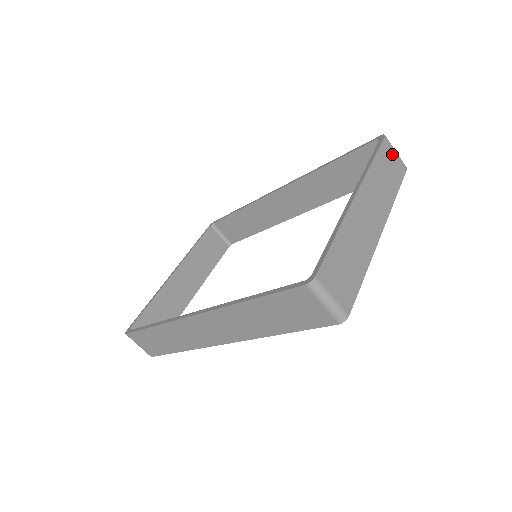
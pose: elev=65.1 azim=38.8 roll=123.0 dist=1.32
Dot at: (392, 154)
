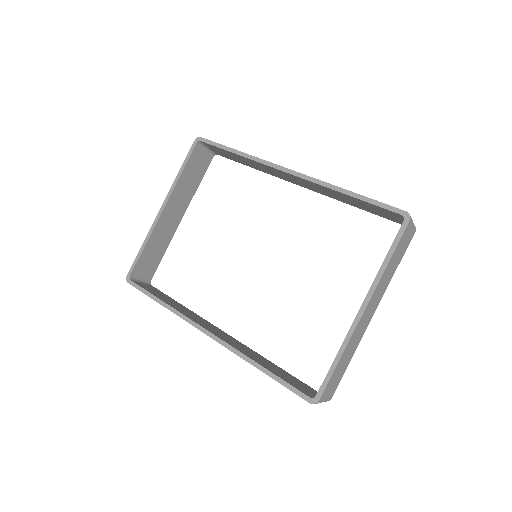
Dot at: (409, 232)
